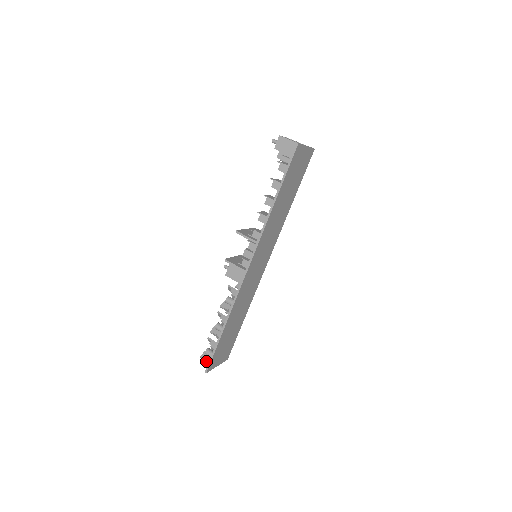
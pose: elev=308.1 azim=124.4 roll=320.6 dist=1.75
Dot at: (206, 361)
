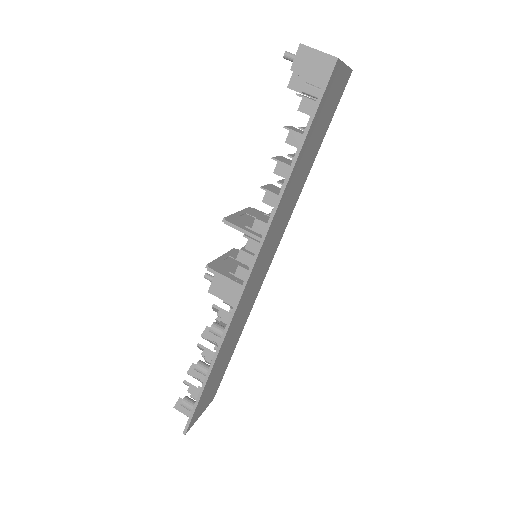
Dot at: occluded
